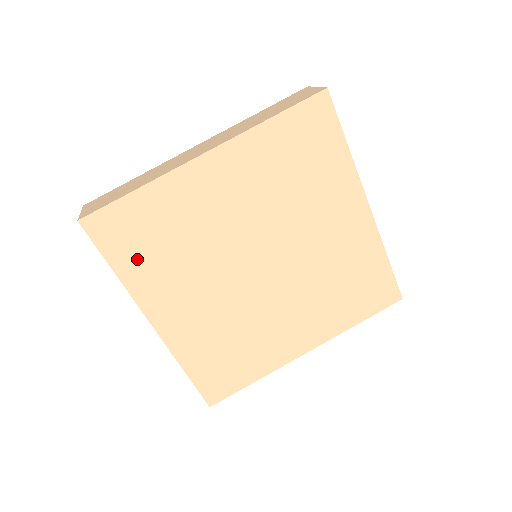
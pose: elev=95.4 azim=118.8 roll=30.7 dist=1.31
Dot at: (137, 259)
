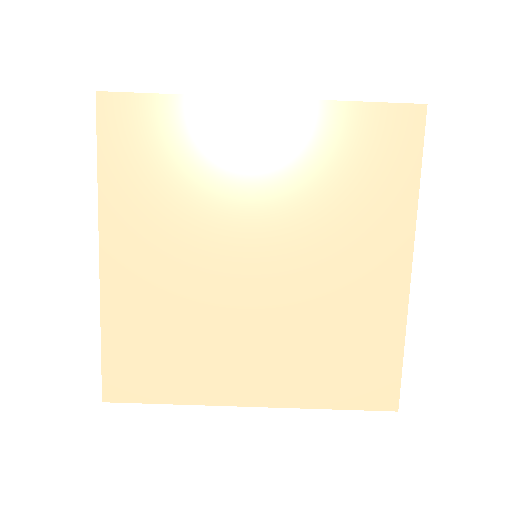
Dot at: (170, 377)
